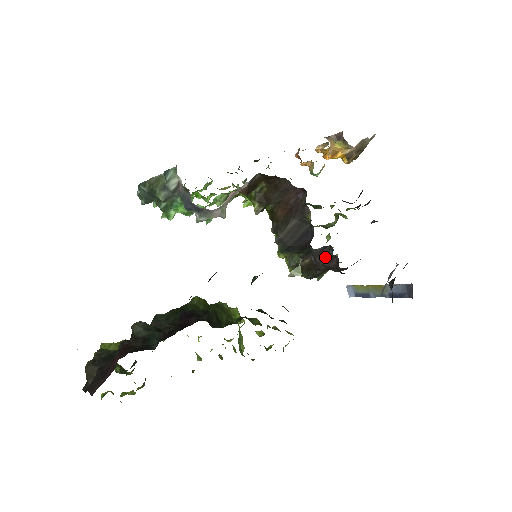
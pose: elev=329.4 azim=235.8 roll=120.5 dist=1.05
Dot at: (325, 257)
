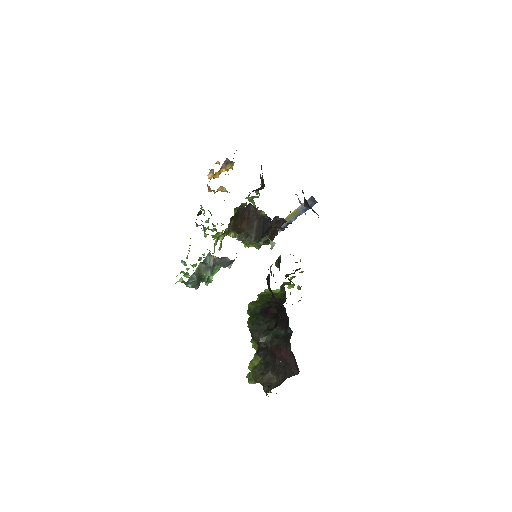
Dot at: (276, 224)
